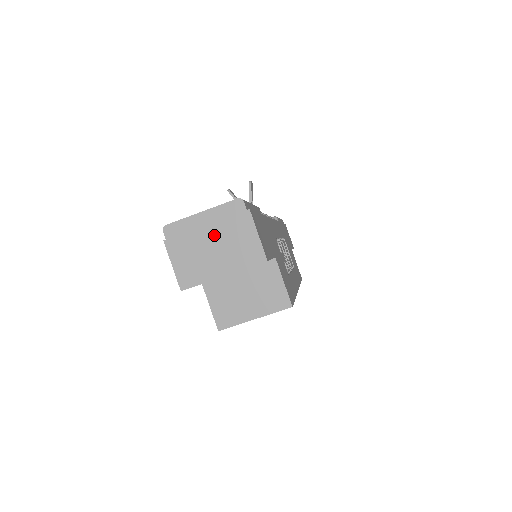
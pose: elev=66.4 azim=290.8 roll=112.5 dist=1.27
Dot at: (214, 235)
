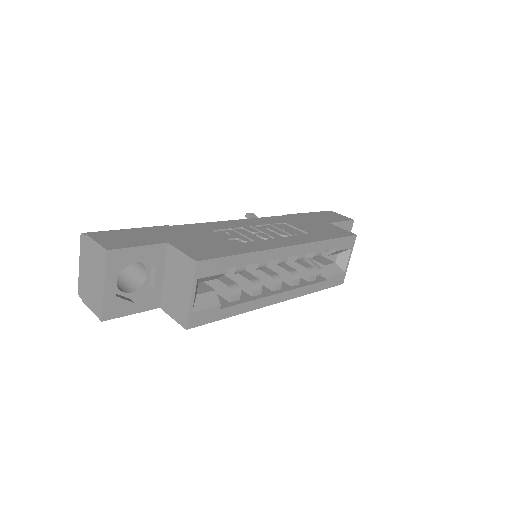
Dot at: (88, 269)
